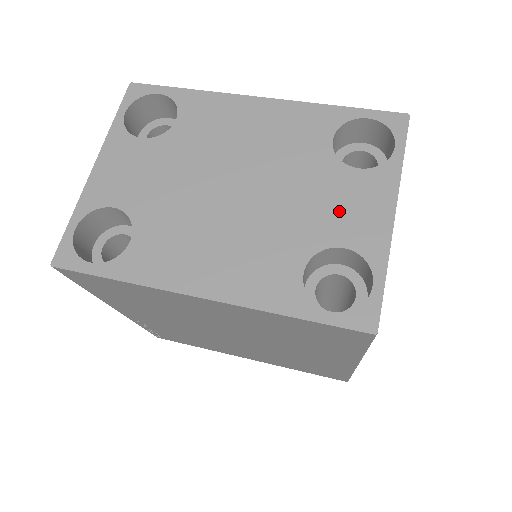
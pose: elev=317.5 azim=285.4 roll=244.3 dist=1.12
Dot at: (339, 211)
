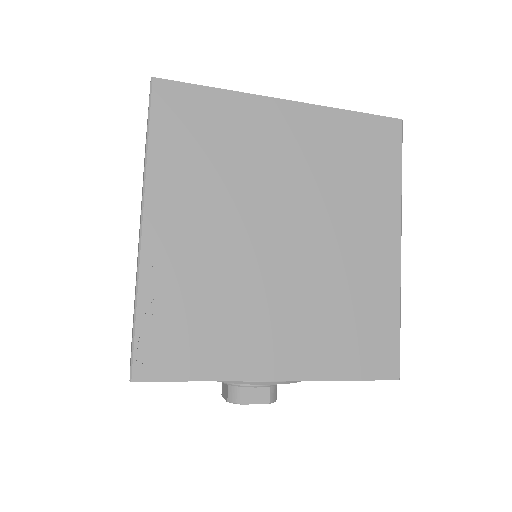
Dot at: occluded
